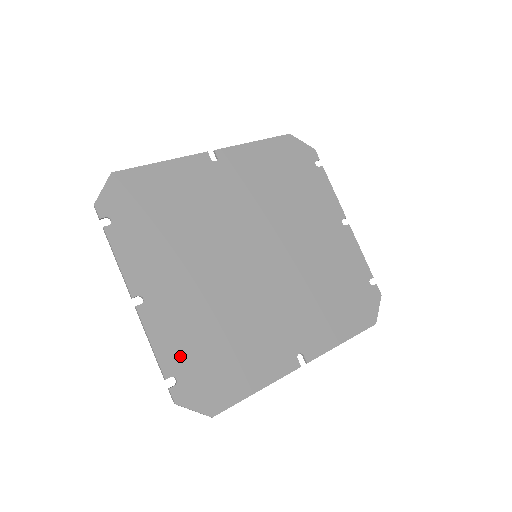
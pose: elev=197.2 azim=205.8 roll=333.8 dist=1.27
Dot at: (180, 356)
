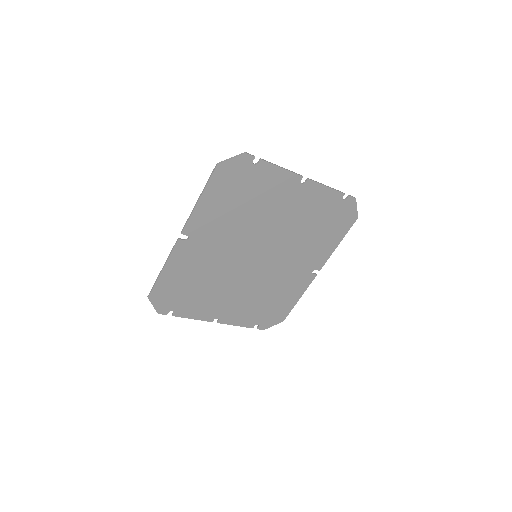
Dot at: (252, 319)
